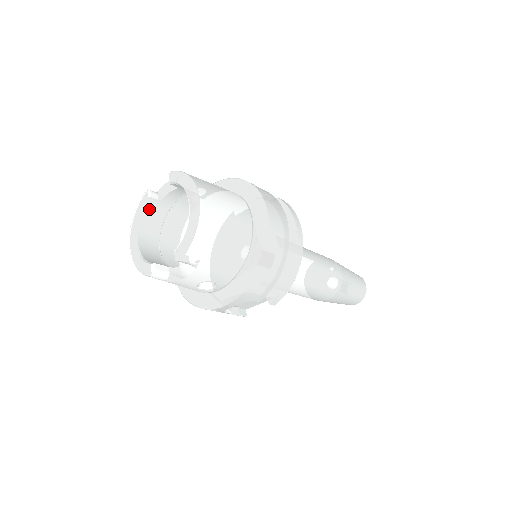
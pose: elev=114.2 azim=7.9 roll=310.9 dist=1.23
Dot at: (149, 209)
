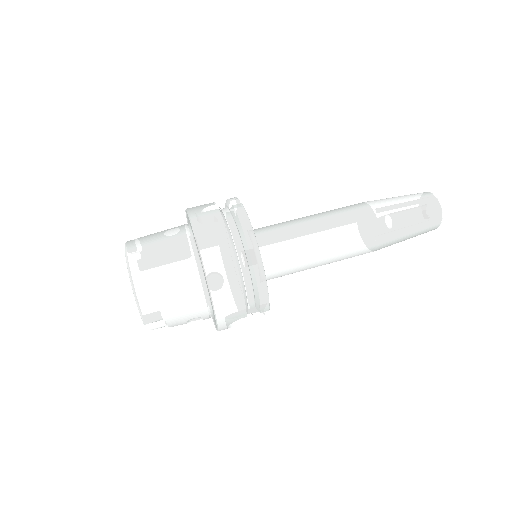
Dot at: occluded
